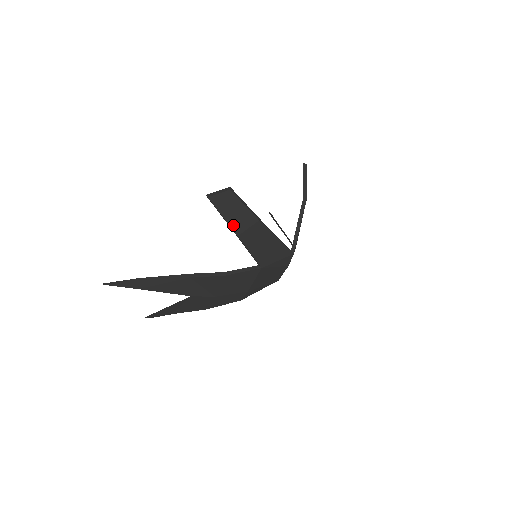
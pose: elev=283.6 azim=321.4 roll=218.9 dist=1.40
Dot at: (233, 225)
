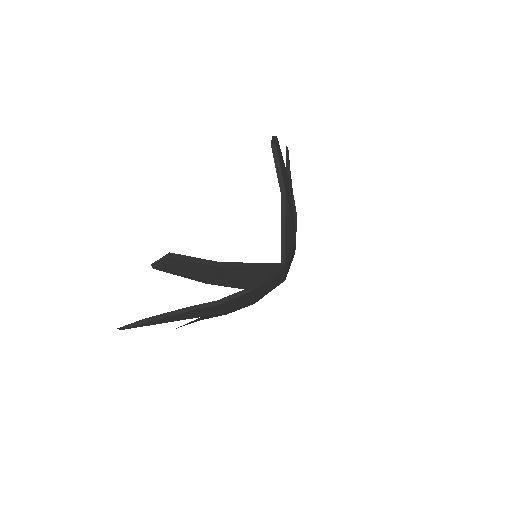
Dot at: (195, 278)
